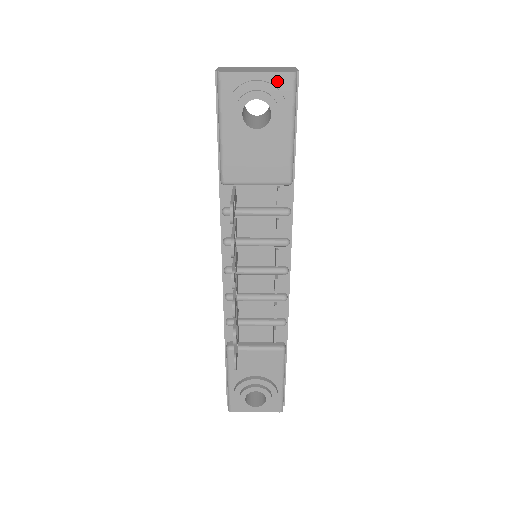
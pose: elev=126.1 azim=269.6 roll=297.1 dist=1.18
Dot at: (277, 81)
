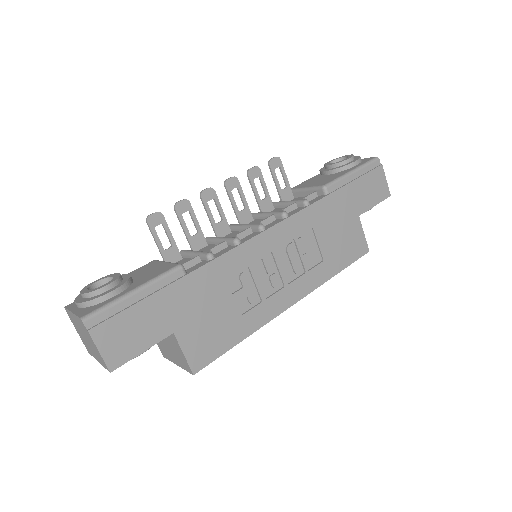
Dot at: (364, 160)
